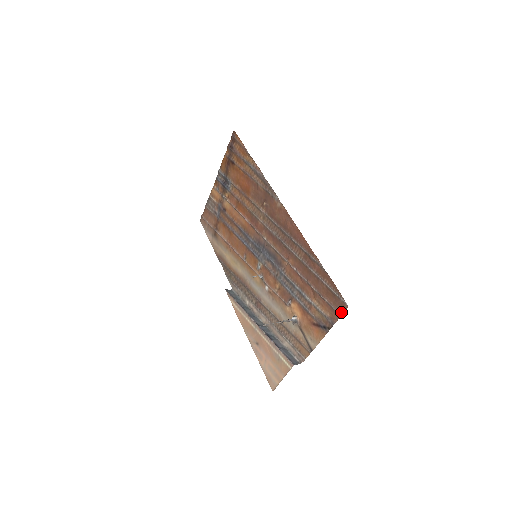
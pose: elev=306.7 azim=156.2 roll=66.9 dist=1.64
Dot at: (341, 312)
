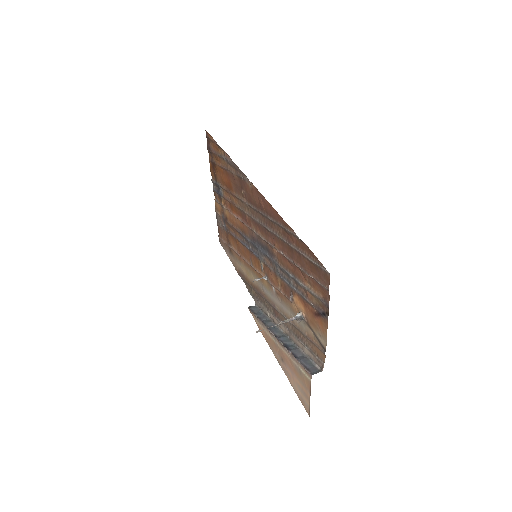
Dot at: (327, 286)
